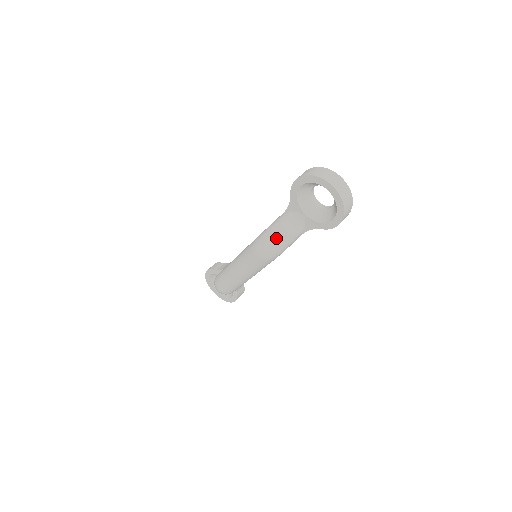
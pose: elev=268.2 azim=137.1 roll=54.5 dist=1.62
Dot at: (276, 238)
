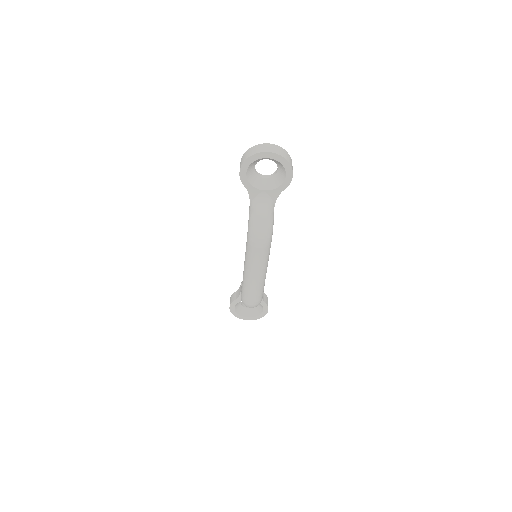
Dot at: (260, 222)
